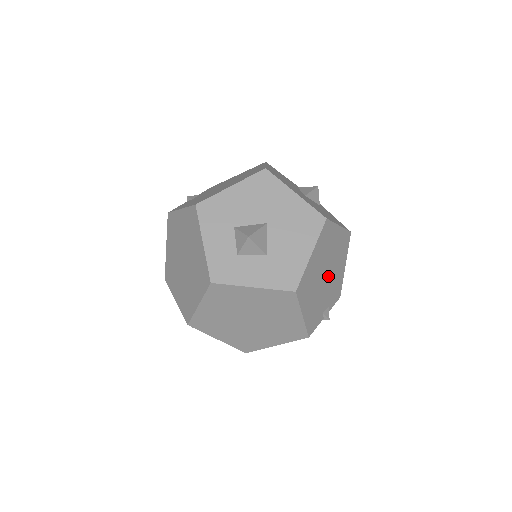
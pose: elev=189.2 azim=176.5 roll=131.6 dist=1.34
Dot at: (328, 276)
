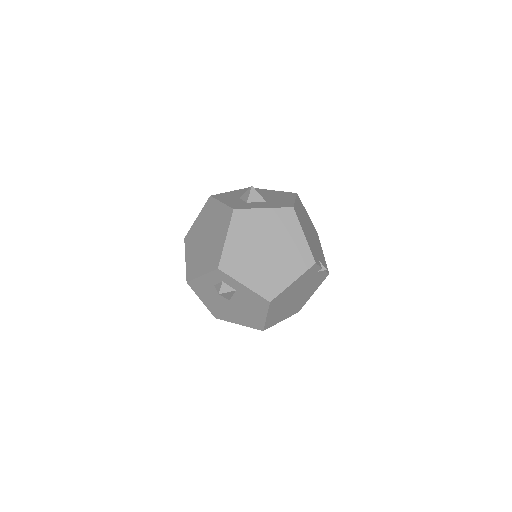
Dot at: (313, 238)
